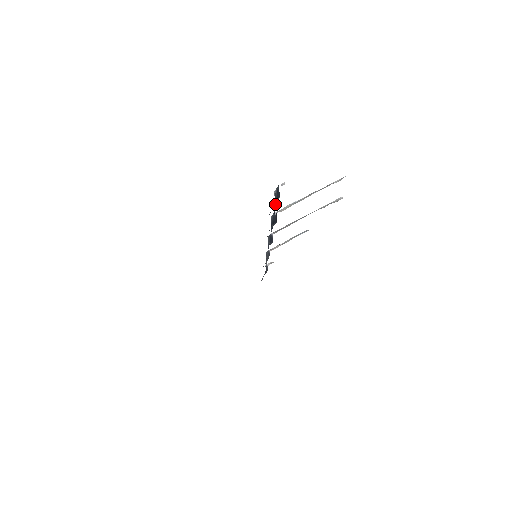
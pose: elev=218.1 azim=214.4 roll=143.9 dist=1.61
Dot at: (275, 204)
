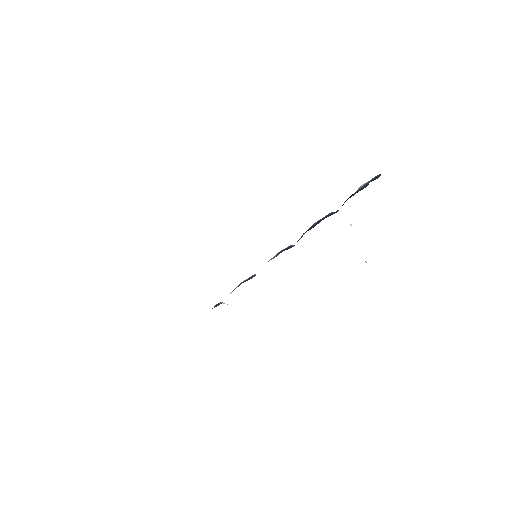
Dot at: occluded
